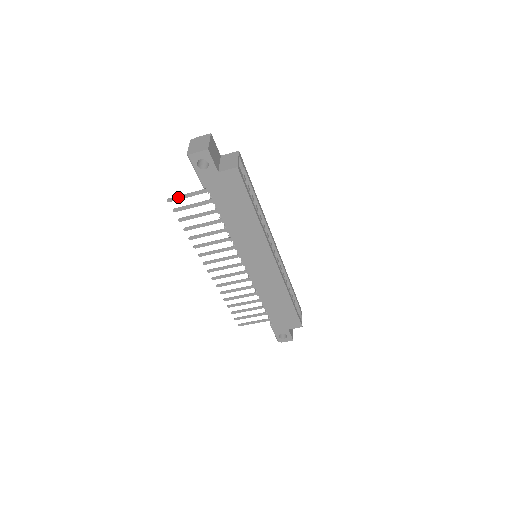
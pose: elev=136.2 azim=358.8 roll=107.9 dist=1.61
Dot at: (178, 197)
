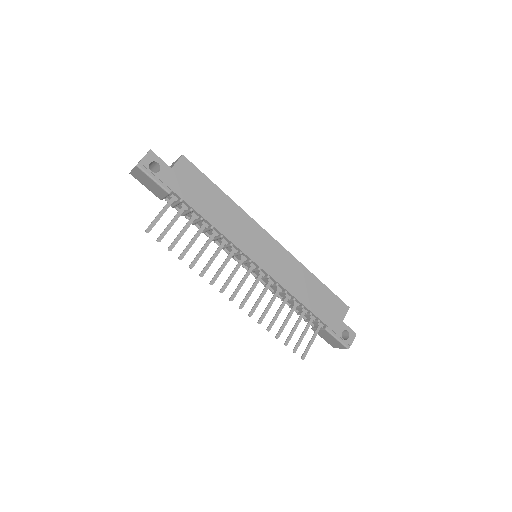
Dot at: (153, 222)
